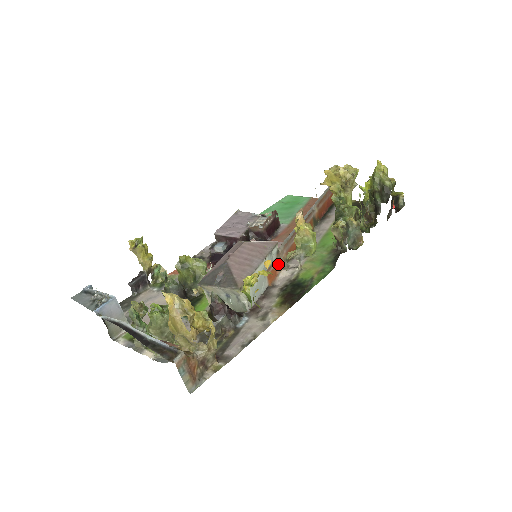
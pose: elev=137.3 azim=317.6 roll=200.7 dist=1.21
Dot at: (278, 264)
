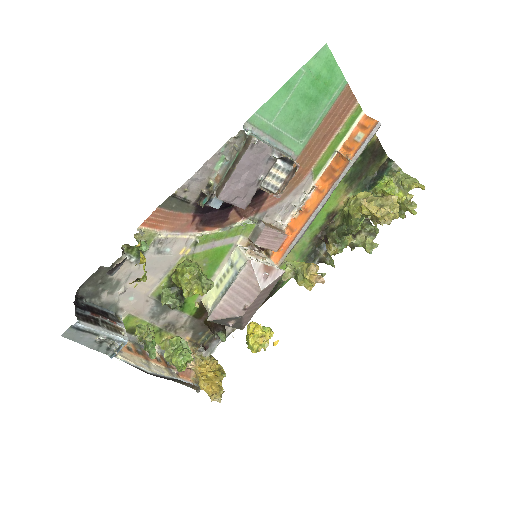
Dot at: occluded
